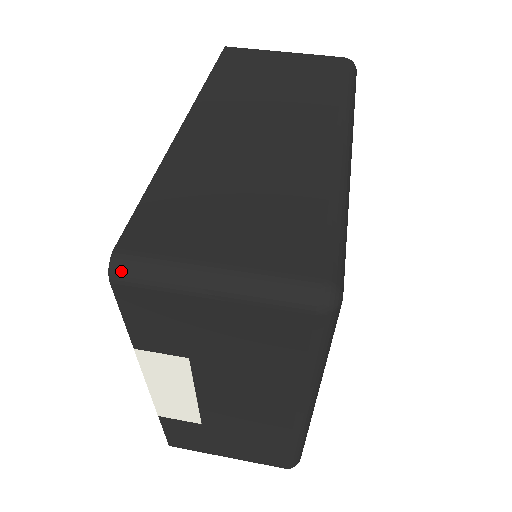
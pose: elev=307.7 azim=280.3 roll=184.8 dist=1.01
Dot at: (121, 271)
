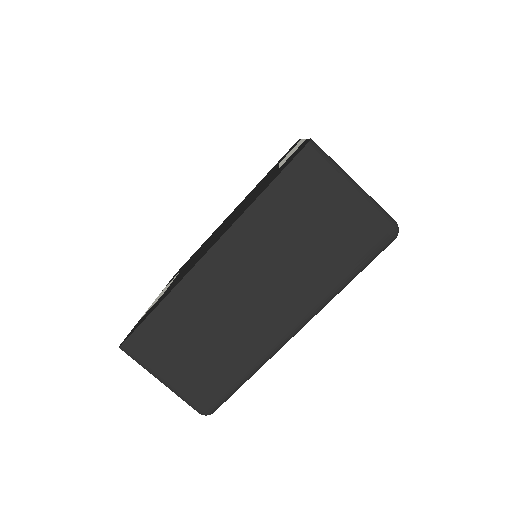
Dot at: occluded
